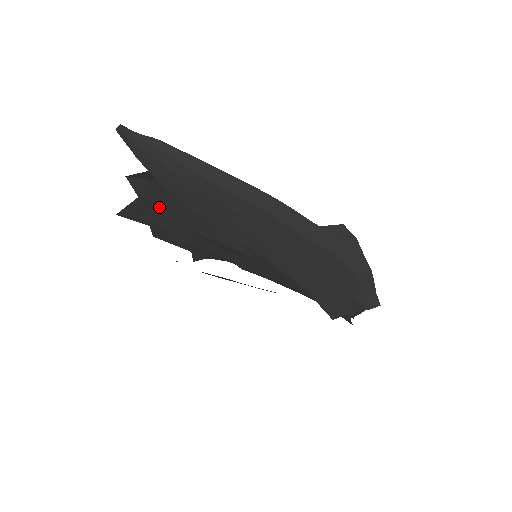
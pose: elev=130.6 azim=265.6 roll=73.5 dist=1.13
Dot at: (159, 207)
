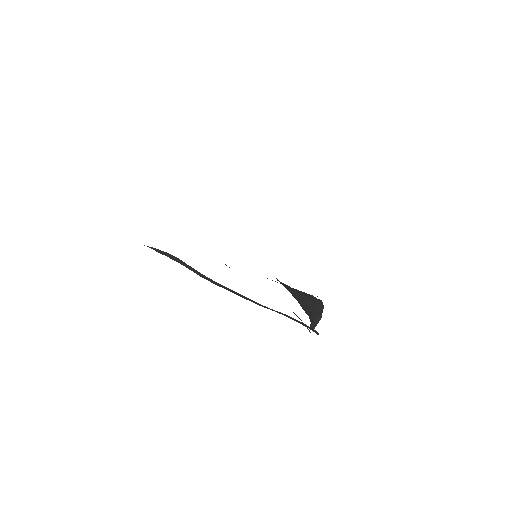
Dot at: occluded
